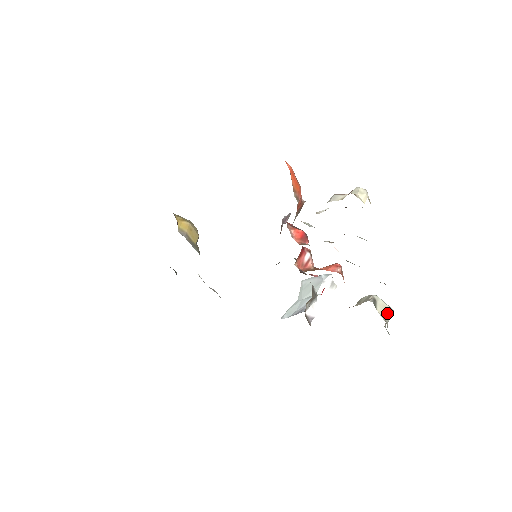
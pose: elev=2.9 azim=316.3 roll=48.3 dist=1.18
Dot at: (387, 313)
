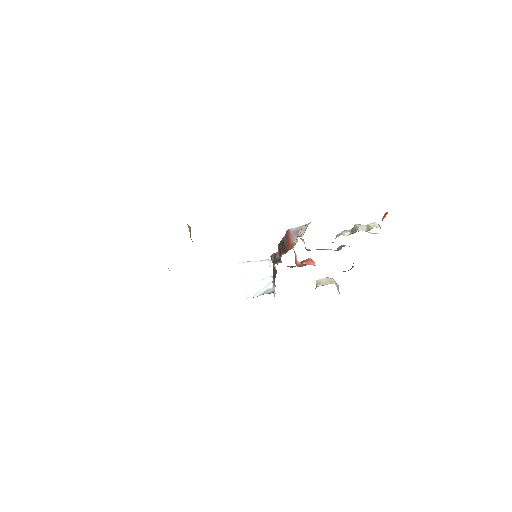
Dot at: (338, 289)
